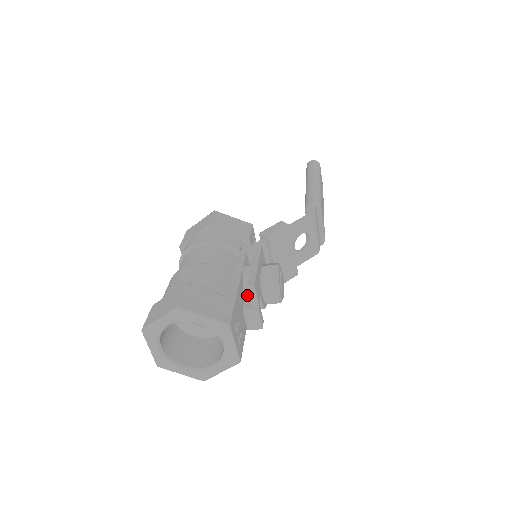
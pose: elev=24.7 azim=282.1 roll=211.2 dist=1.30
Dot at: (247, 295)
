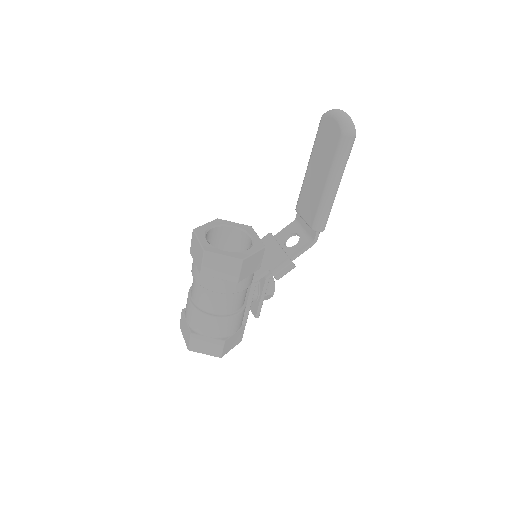
Dot at: occluded
